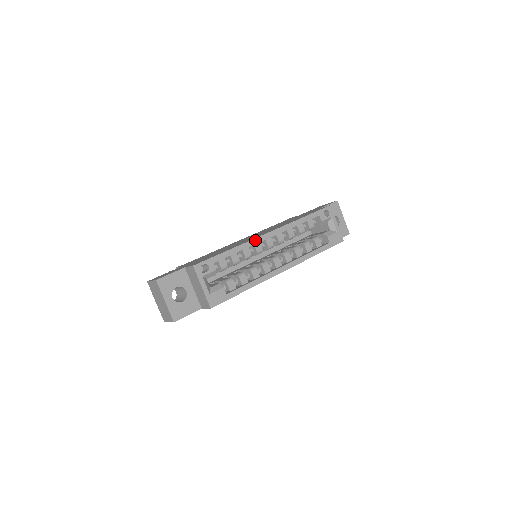
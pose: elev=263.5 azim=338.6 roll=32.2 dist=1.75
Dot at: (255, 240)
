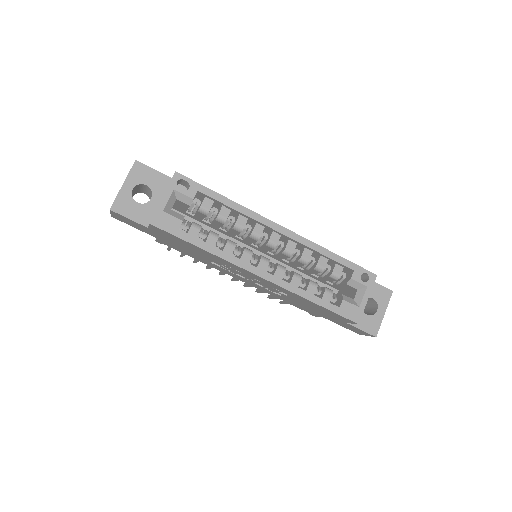
Dot at: (260, 217)
